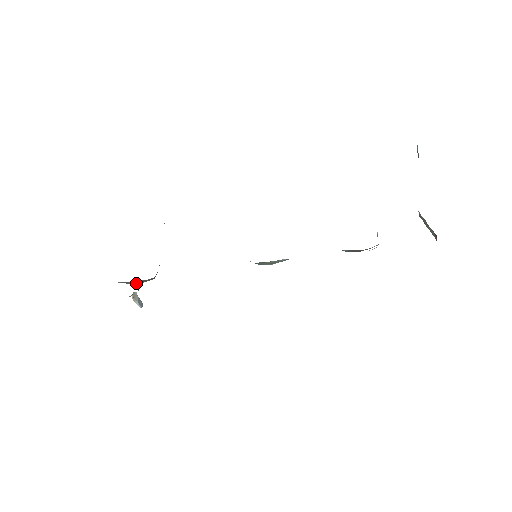
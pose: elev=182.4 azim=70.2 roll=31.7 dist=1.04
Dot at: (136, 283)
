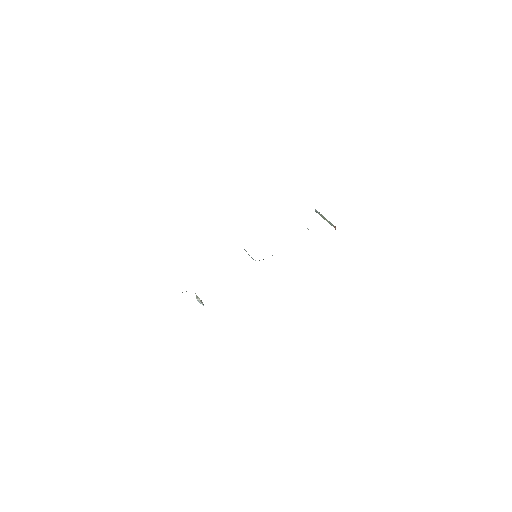
Dot at: occluded
